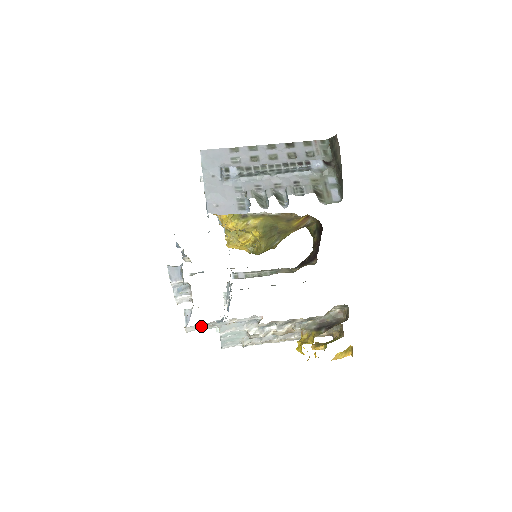
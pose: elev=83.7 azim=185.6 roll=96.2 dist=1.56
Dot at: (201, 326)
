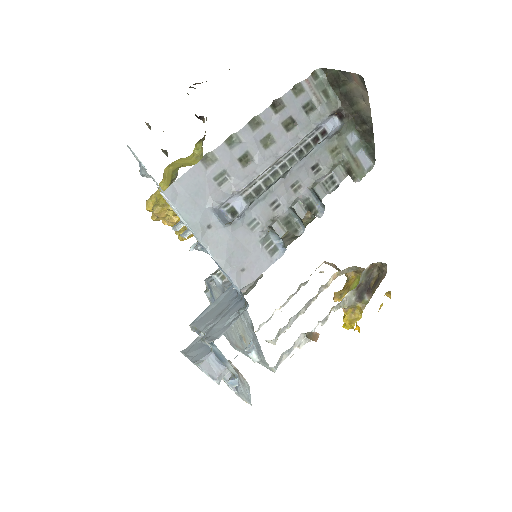
Dot at: occluded
